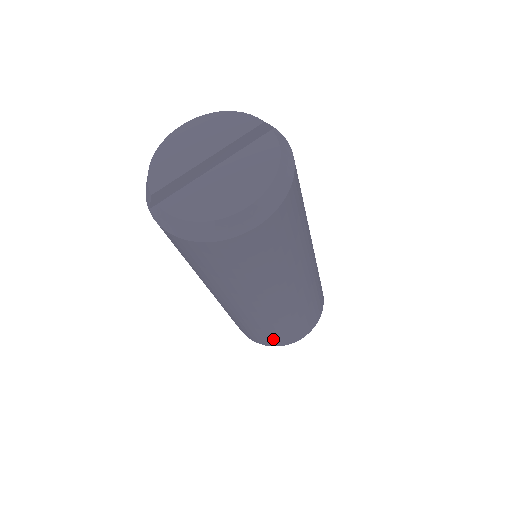
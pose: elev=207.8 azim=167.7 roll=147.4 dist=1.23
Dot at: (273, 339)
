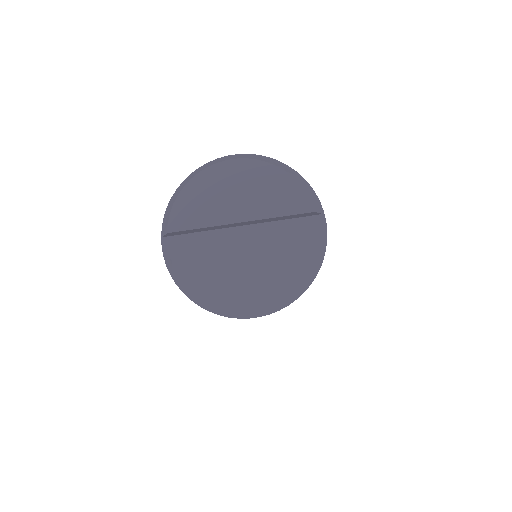
Dot at: occluded
